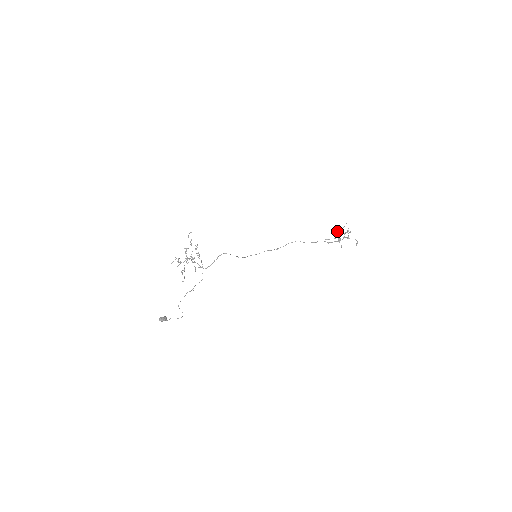
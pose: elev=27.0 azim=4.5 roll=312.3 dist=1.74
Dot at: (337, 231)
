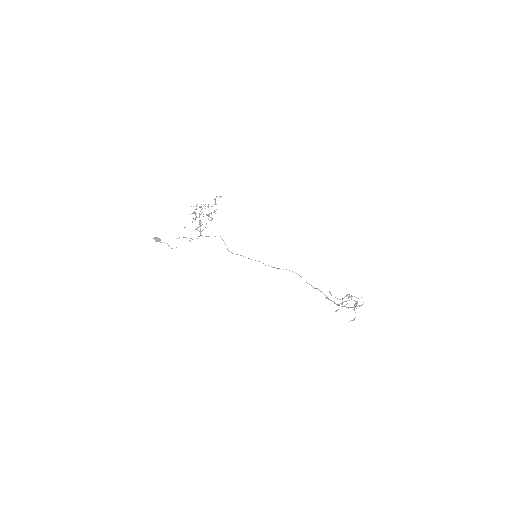
Dot at: occluded
